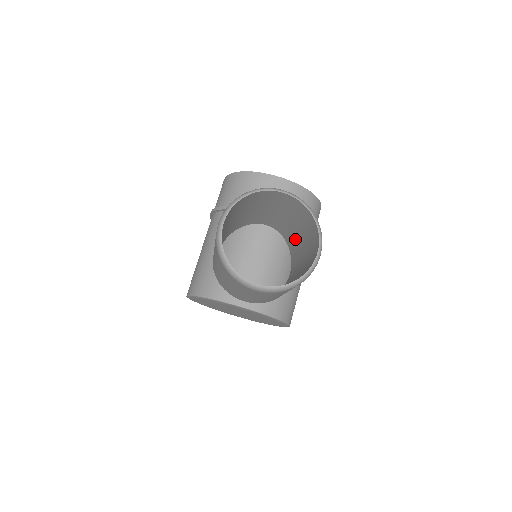
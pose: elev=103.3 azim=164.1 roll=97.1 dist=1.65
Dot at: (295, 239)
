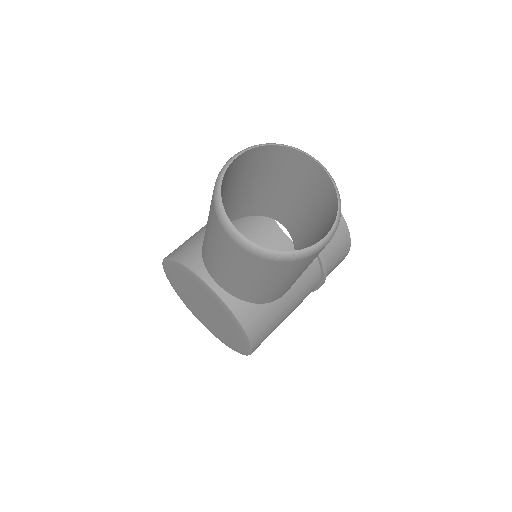
Dot at: (306, 245)
